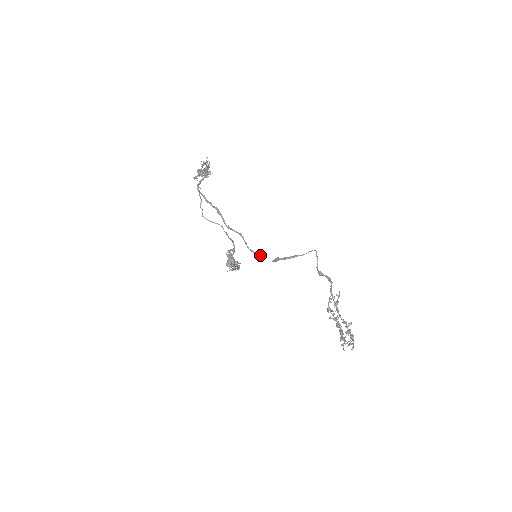
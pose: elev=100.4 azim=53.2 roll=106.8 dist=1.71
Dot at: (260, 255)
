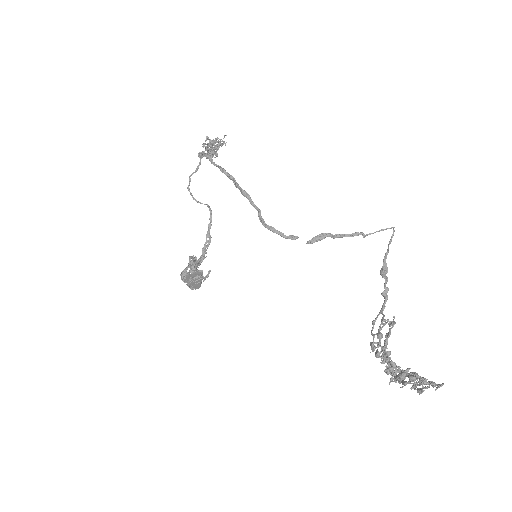
Dot at: (285, 235)
